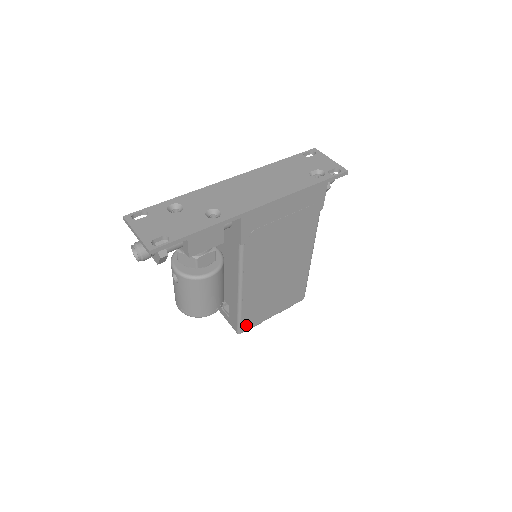
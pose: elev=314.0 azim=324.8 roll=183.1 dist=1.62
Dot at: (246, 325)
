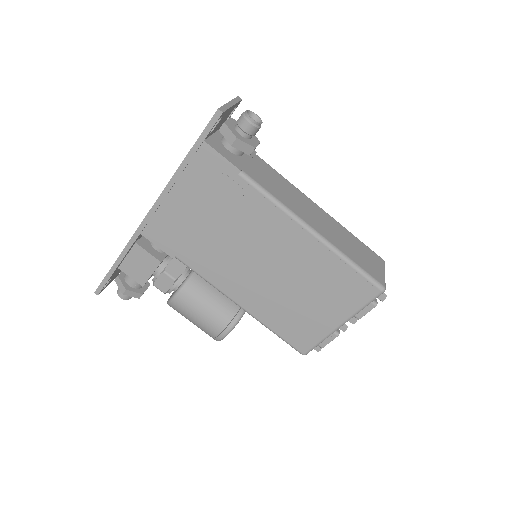
Dot at: (300, 343)
